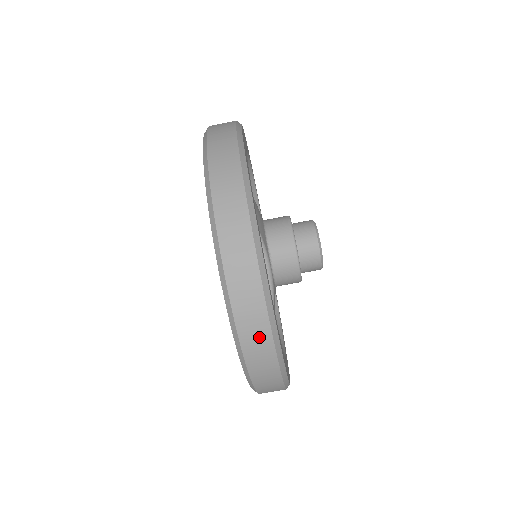
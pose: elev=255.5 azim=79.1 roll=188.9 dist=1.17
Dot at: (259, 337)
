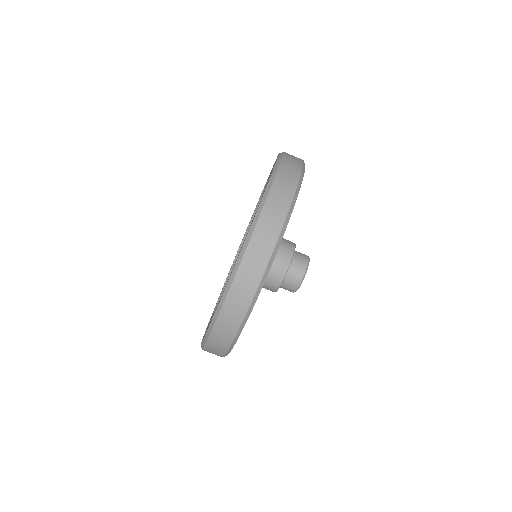
Dot at: (251, 279)
